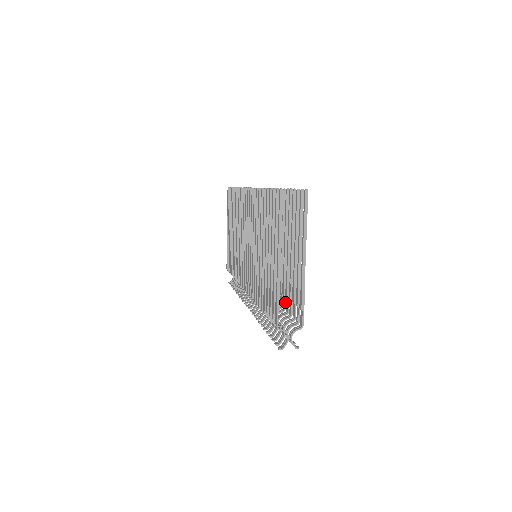
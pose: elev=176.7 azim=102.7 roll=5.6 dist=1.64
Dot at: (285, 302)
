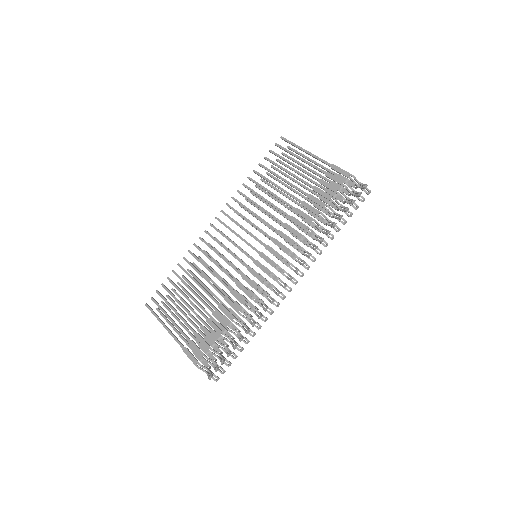
Dot at: occluded
